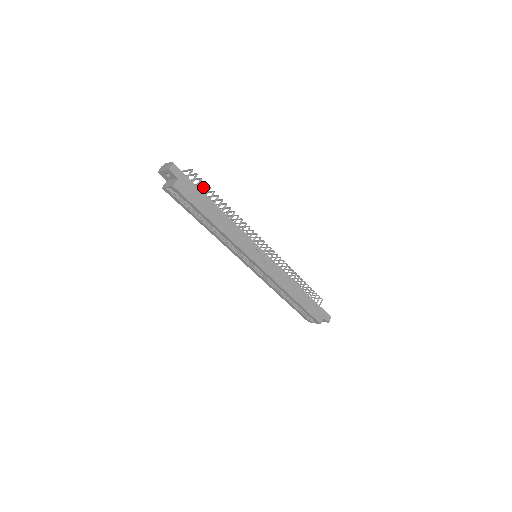
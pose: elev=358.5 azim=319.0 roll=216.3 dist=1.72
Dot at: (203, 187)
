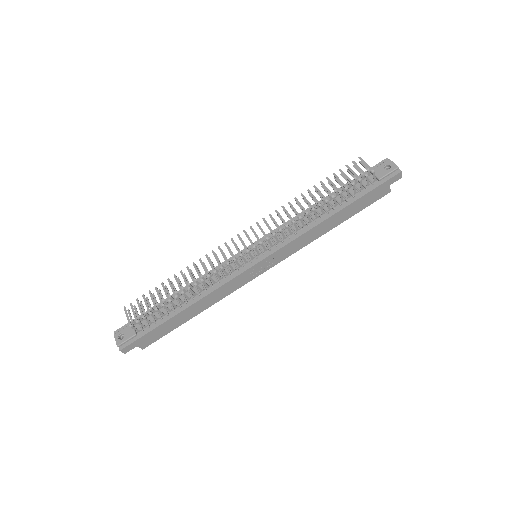
Dot at: (153, 316)
